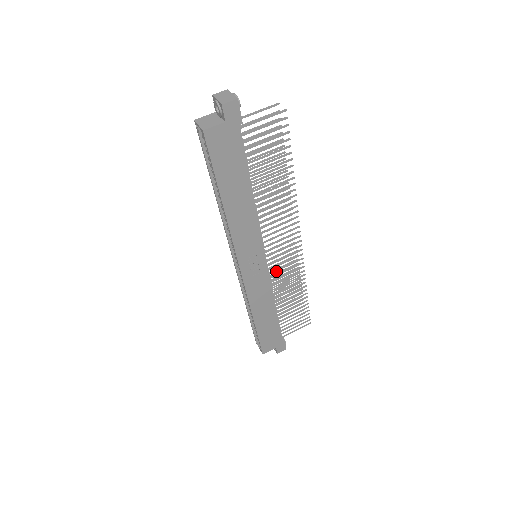
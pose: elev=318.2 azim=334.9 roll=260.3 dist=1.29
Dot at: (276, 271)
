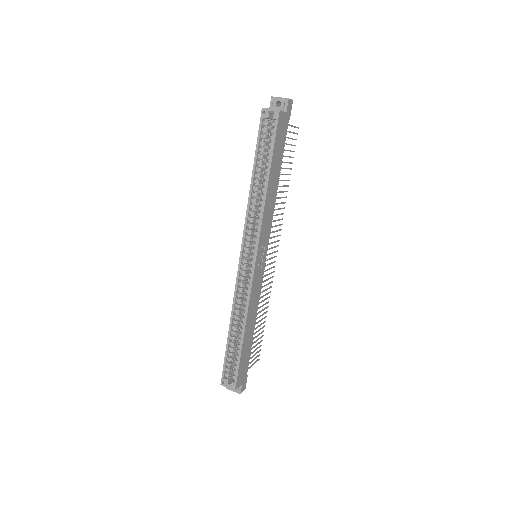
Dot at: (263, 277)
